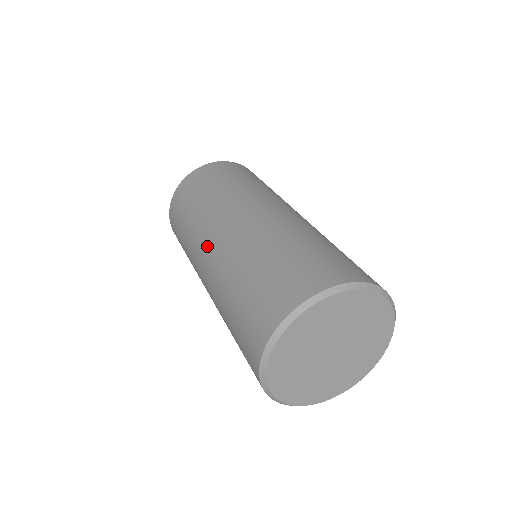
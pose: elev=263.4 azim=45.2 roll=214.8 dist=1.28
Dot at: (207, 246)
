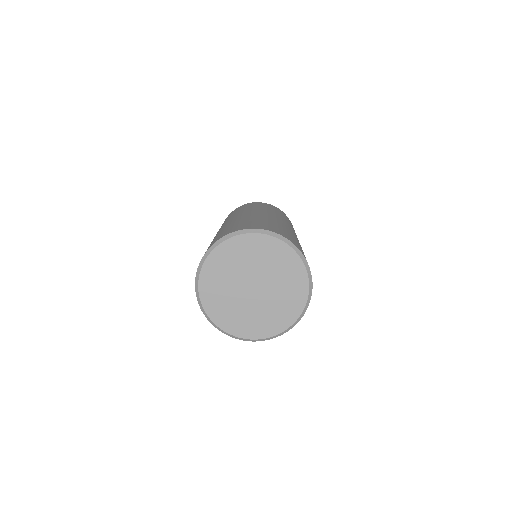
Dot at: (241, 214)
